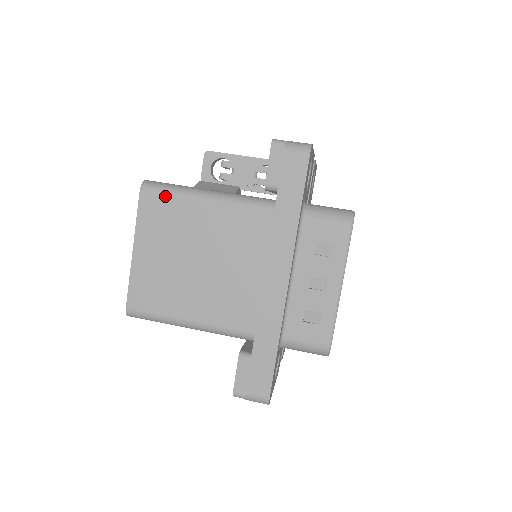
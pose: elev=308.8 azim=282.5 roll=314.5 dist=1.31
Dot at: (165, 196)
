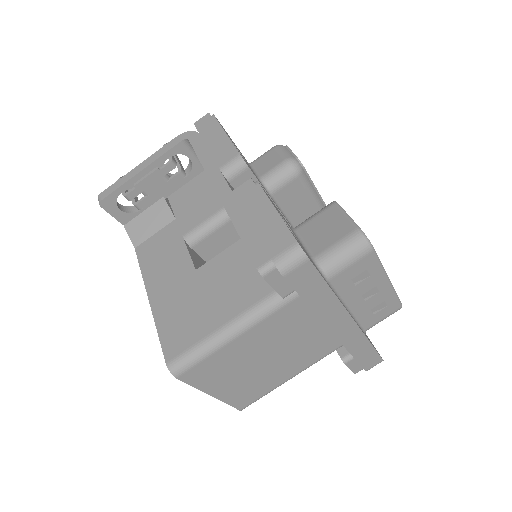
Dot at: (201, 363)
